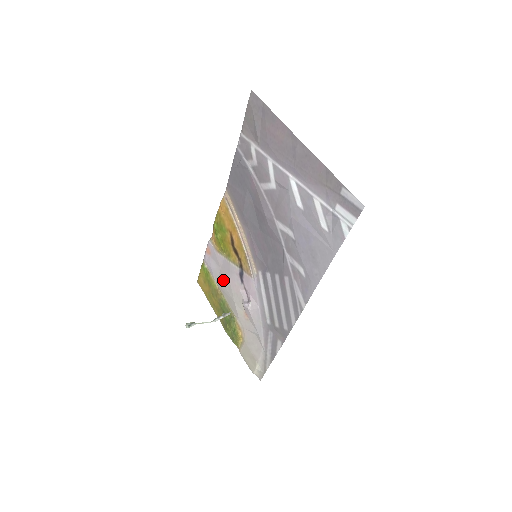
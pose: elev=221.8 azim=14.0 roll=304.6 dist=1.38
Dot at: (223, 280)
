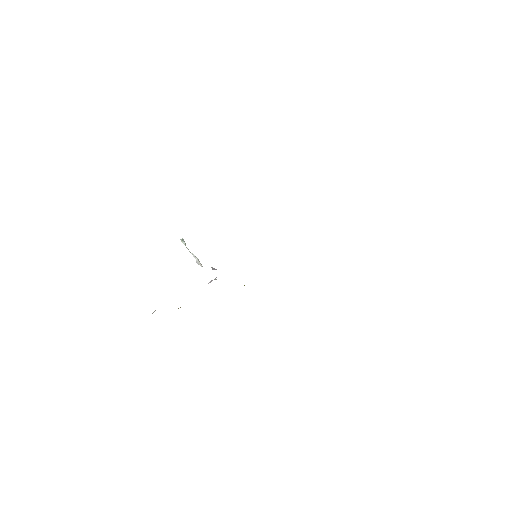
Dot at: occluded
